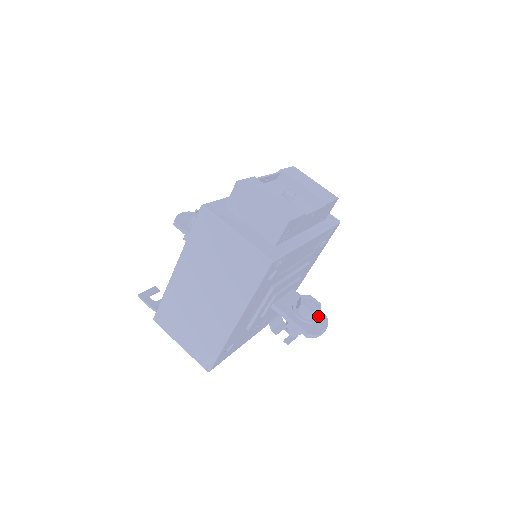
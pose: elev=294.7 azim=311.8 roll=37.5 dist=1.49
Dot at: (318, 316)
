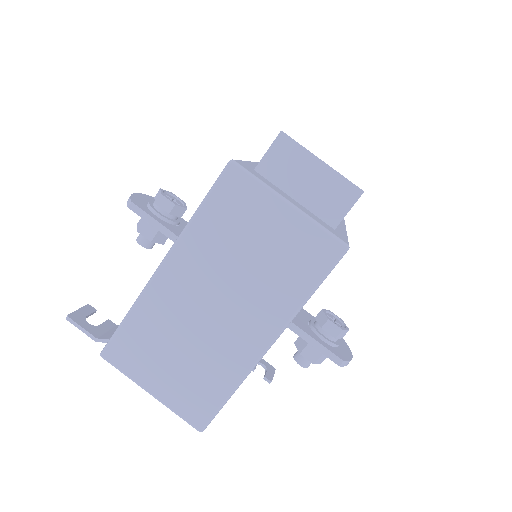
Dot at: occluded
